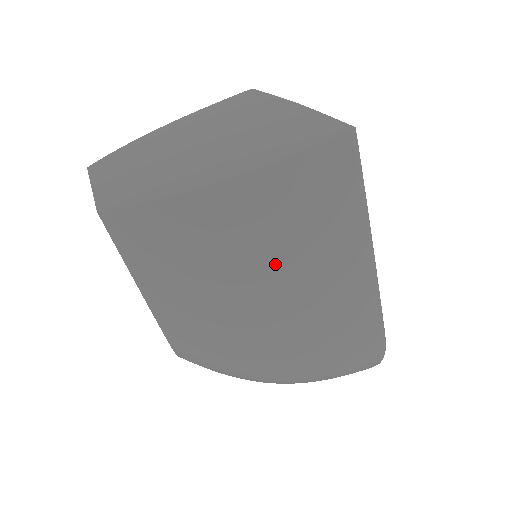
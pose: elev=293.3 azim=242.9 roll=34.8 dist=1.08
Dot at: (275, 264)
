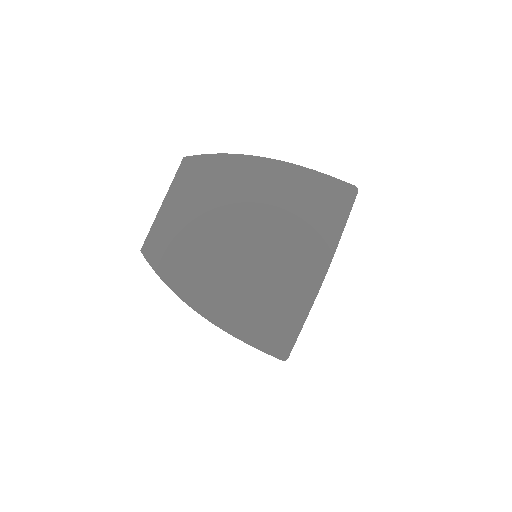
Dot at: occluded
